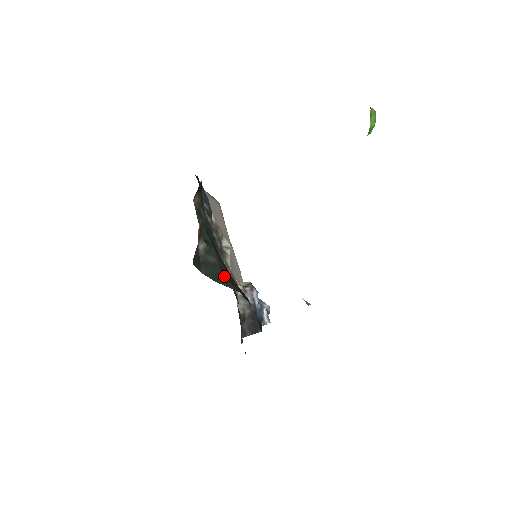
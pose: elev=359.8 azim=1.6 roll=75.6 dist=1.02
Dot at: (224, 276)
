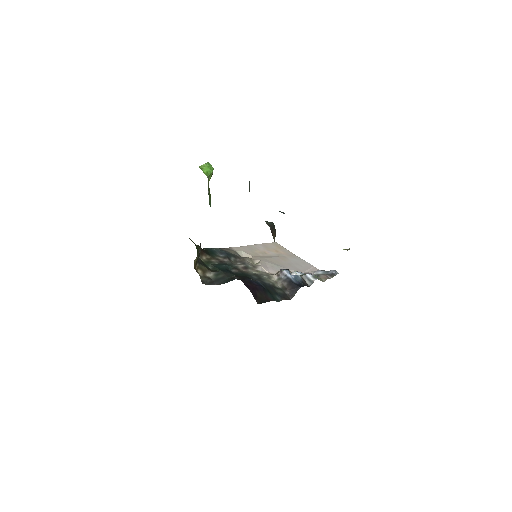
Dot at: (229, 278)
